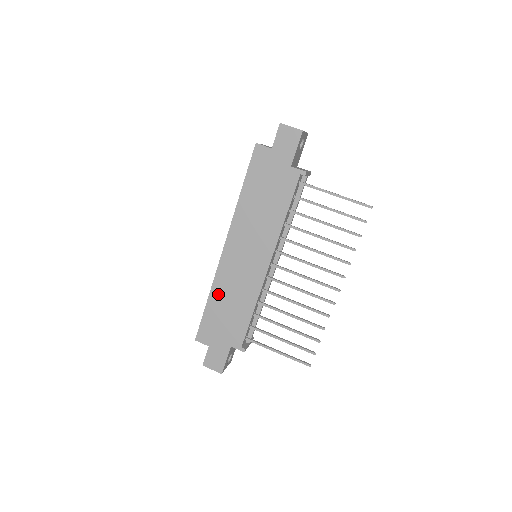
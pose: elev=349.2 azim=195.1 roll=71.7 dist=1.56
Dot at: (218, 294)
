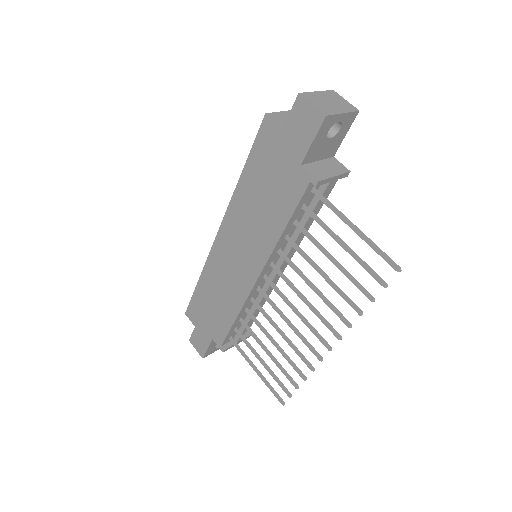
Dot at: (207, 281)
